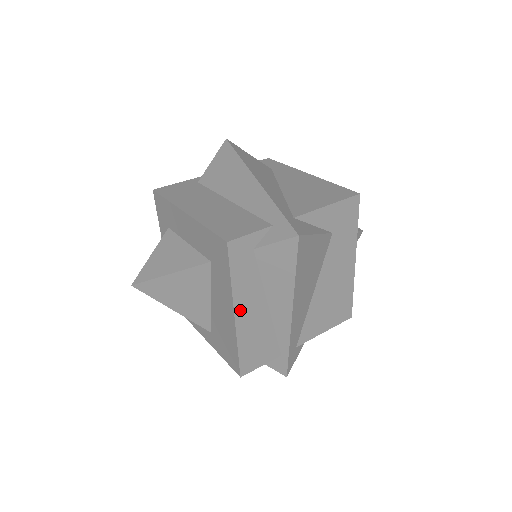
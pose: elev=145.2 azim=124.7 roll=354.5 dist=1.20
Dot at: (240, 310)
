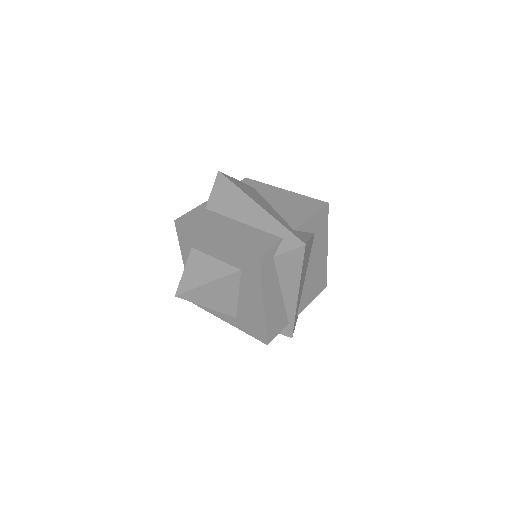
Dot at: (267, 299)
